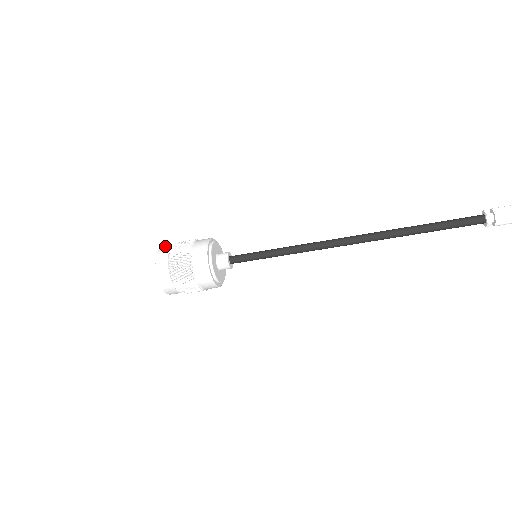
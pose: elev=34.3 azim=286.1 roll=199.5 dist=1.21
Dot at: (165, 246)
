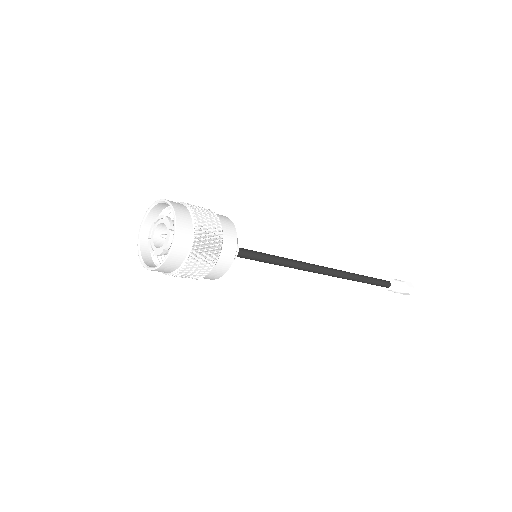
Dot at: (182, 233)
